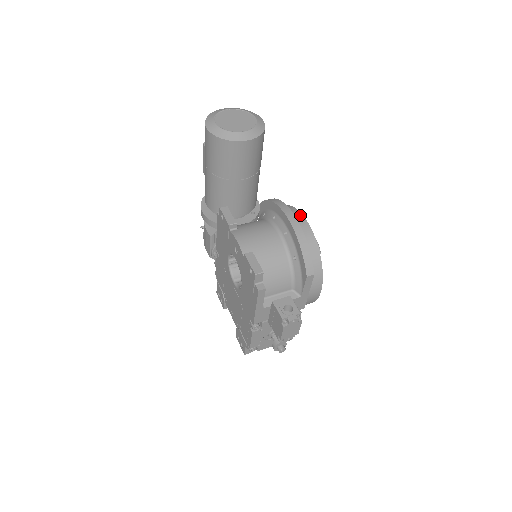
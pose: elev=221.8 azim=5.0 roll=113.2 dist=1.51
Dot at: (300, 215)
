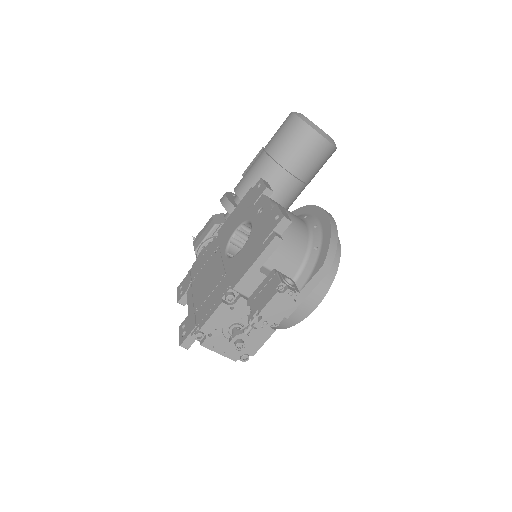
Dot at: occluded
